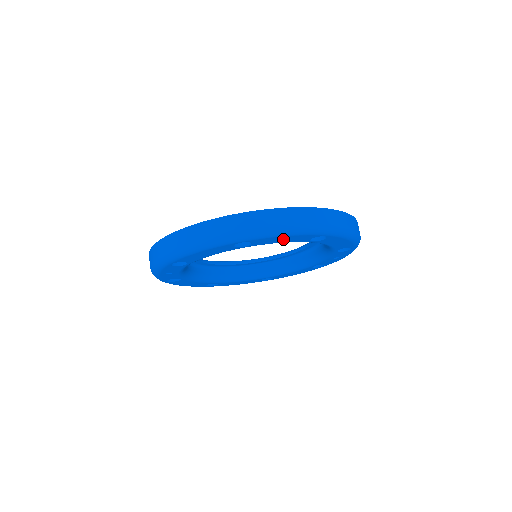
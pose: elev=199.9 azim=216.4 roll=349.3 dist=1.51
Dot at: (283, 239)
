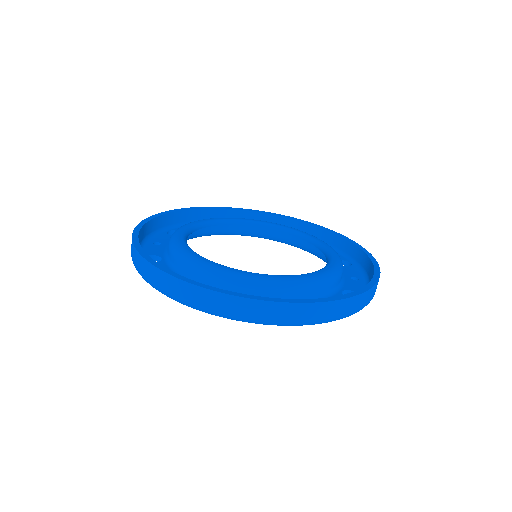
Dot at: occluded
